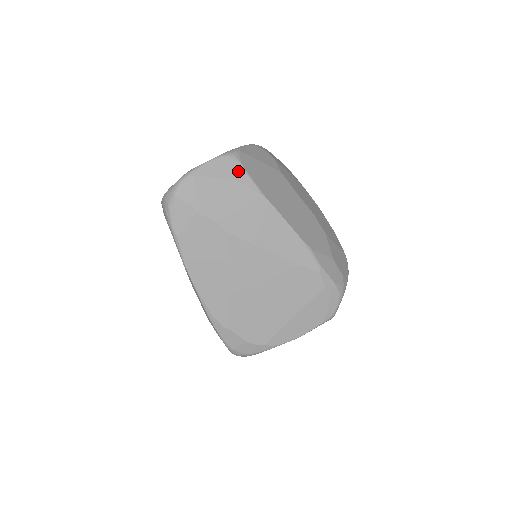
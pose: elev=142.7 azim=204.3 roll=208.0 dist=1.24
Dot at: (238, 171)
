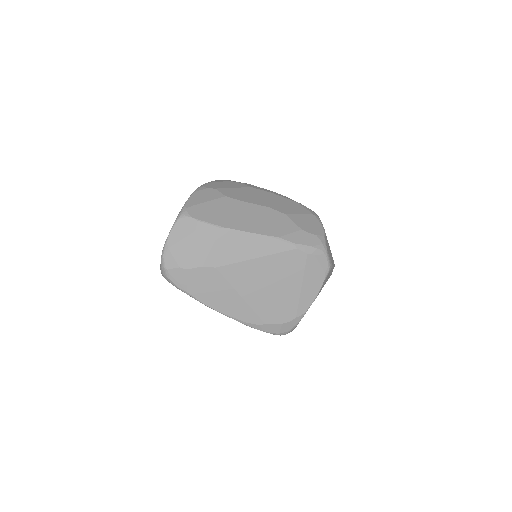
Dot at: (193, 224)
